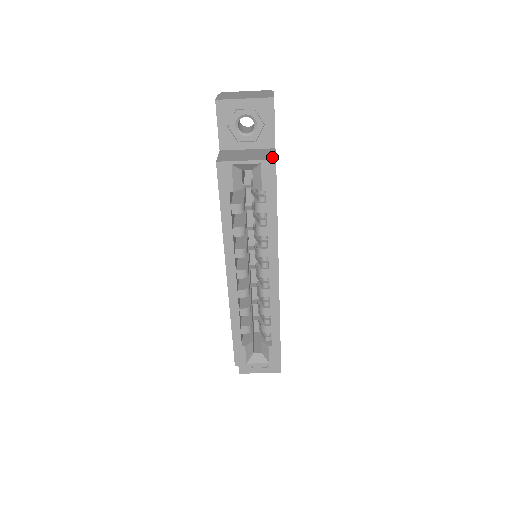
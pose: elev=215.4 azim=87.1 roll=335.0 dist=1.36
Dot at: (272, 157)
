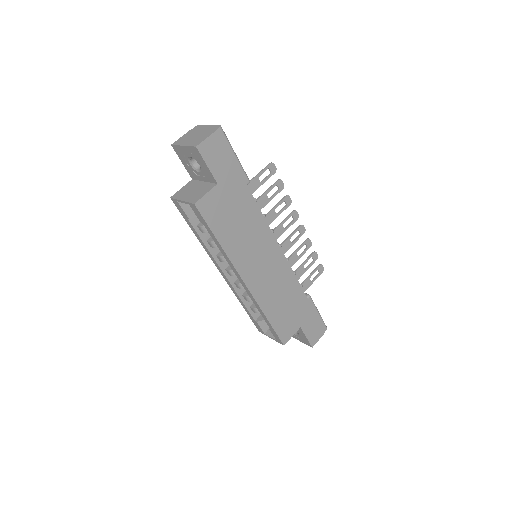
Dot at: (197, 200)
